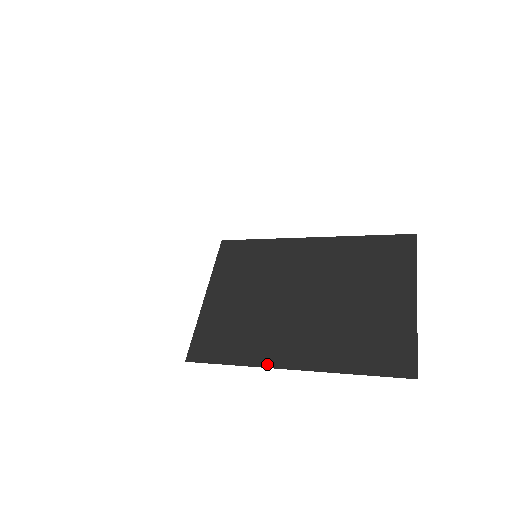
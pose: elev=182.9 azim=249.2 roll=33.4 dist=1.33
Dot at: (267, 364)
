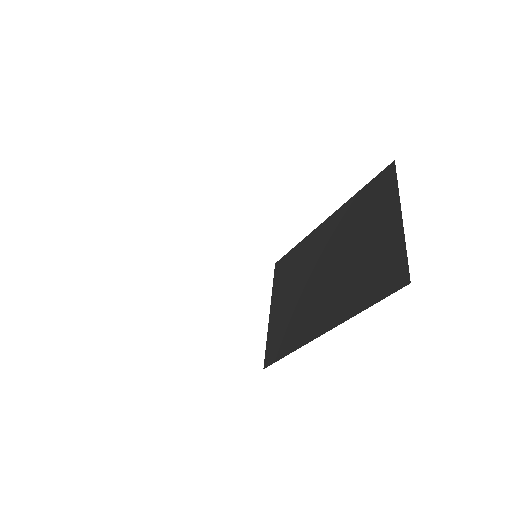
Dot at: (309, 339)
